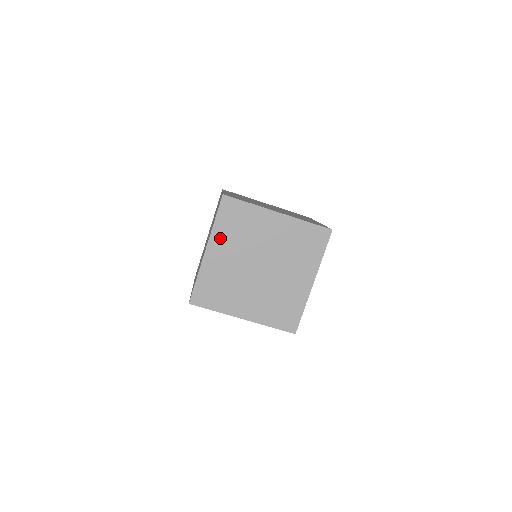
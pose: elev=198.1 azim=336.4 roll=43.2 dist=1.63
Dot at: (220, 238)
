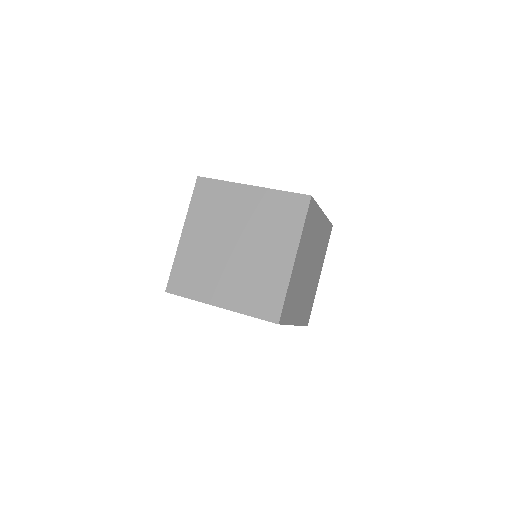
Dot at: (195, 219)
